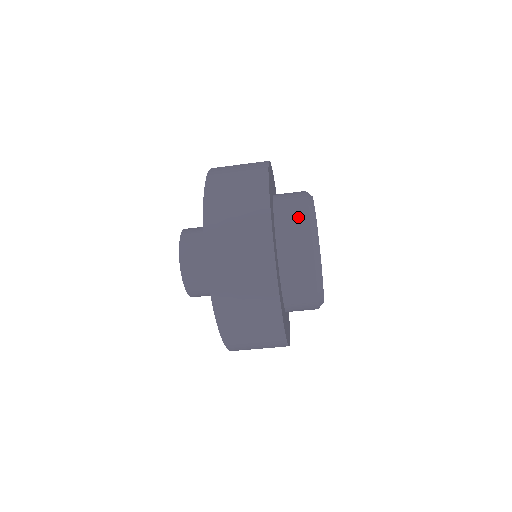
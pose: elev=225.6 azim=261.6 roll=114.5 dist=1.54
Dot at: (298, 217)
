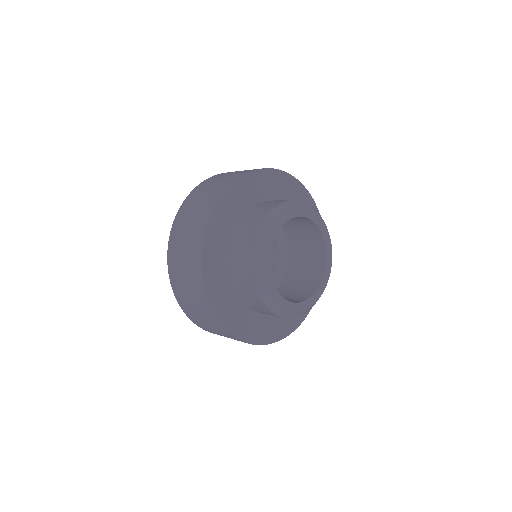
Dot at: (246, 252)
